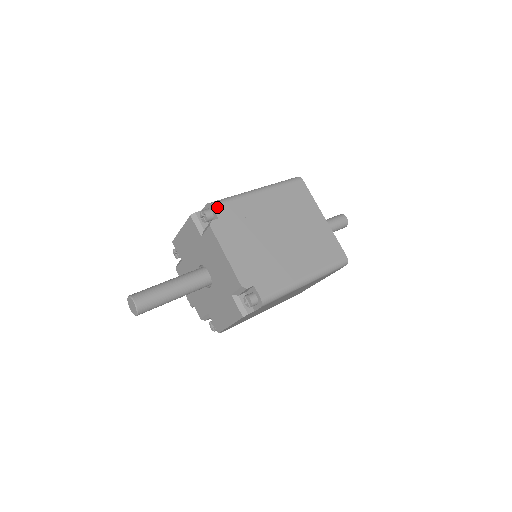
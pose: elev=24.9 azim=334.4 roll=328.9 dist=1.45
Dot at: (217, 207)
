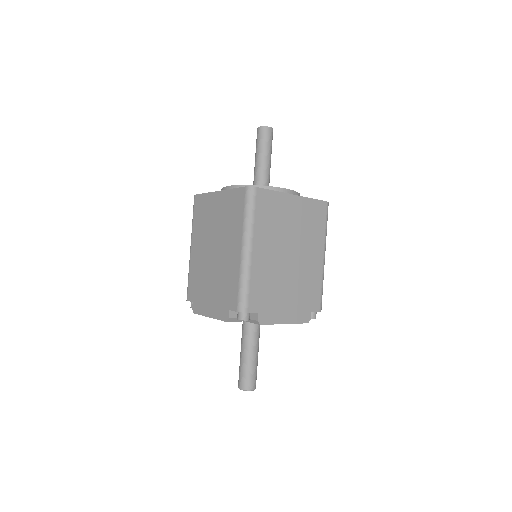
Dot at: (249, 308)
